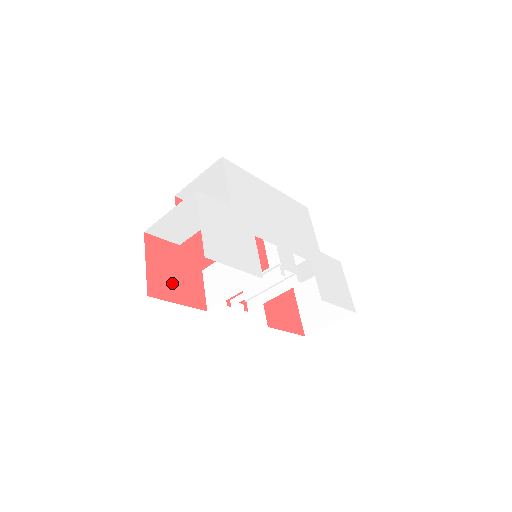
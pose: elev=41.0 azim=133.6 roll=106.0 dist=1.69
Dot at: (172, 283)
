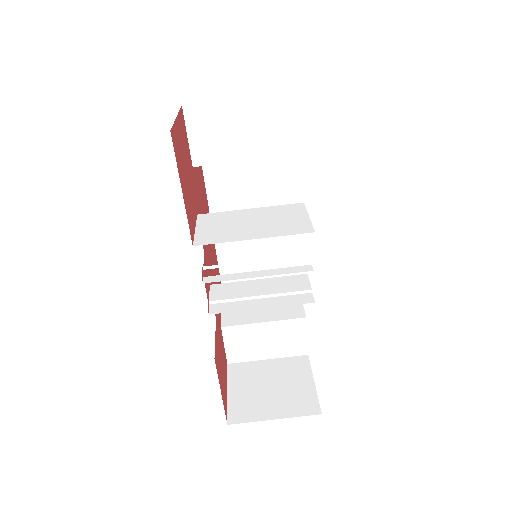
Dot at: (183, 170)
